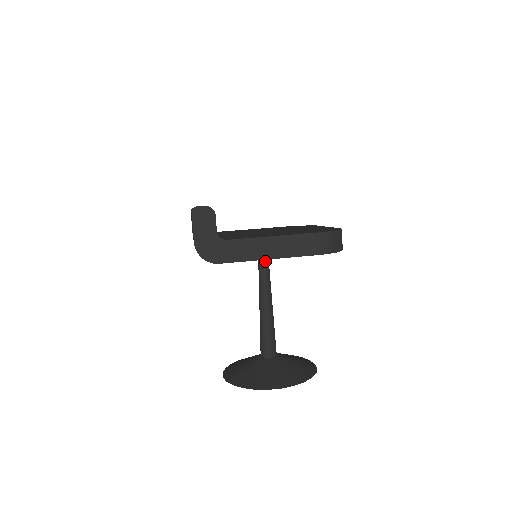
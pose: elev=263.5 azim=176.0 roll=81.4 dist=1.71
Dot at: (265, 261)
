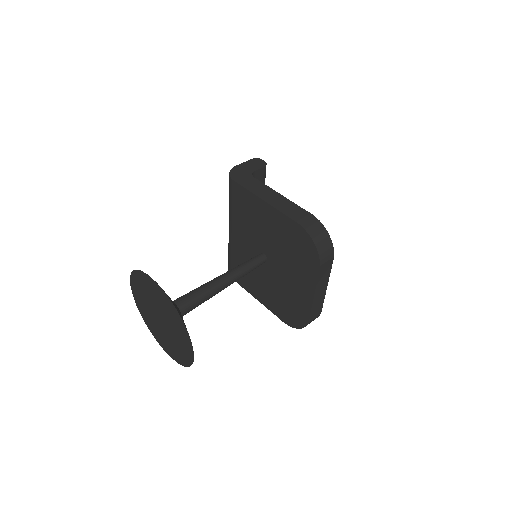
Dot at: (258, 258)
